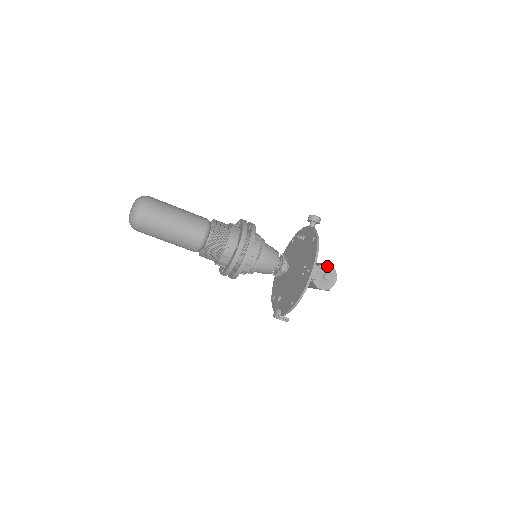
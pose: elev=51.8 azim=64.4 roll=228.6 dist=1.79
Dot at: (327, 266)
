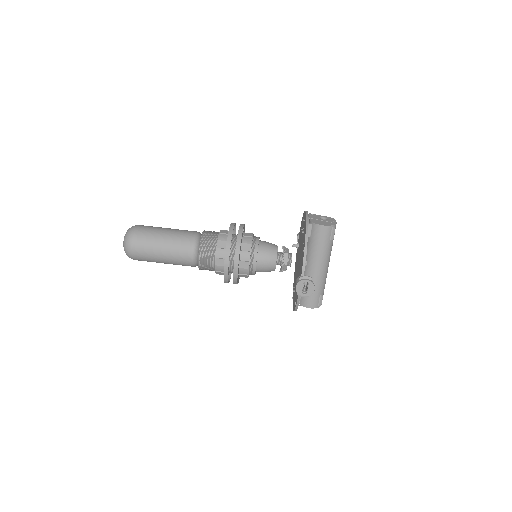
Dot at: occluded
